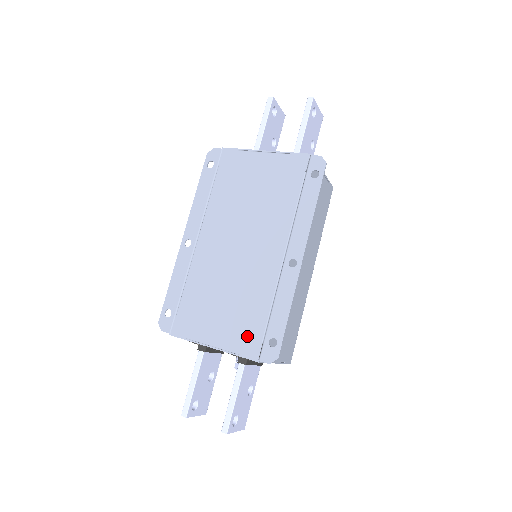
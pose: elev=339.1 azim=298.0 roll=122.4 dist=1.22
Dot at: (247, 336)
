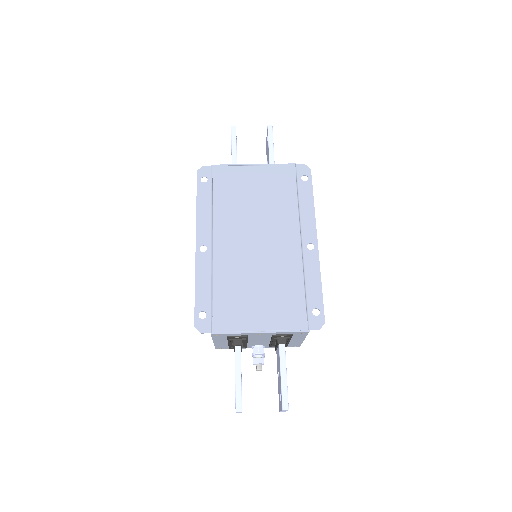
Dot at: (291, 313)
